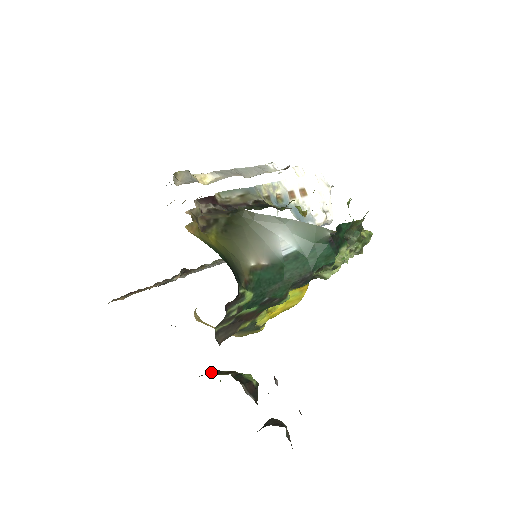
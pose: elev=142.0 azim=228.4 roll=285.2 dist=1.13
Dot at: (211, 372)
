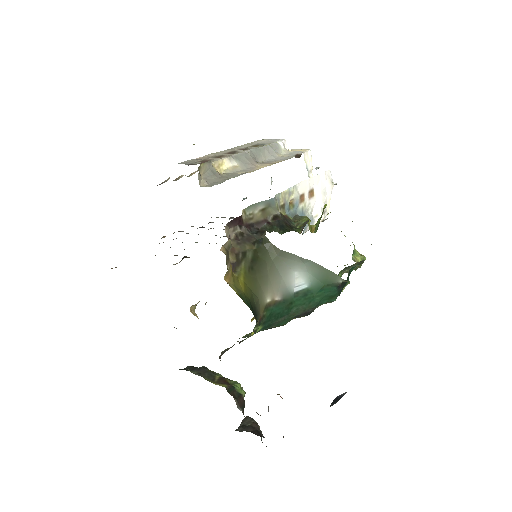
Dot at: (203, 373)
